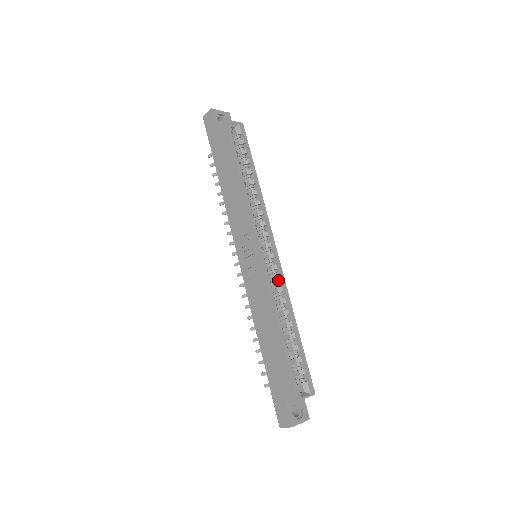
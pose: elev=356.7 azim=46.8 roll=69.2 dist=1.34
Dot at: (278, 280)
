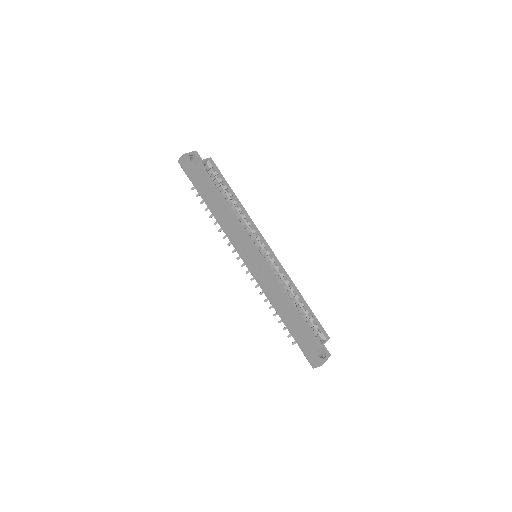
Dot at: (278, 269)
